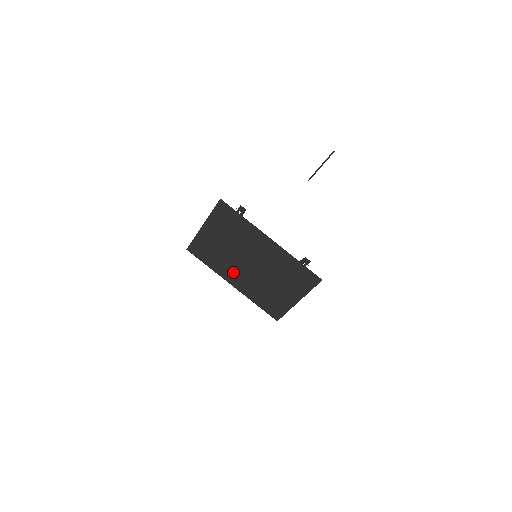
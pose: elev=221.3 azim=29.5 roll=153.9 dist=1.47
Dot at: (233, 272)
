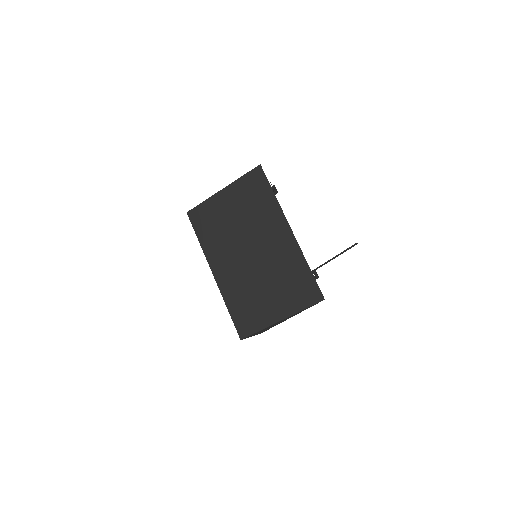
Dot at: (224, 257)
